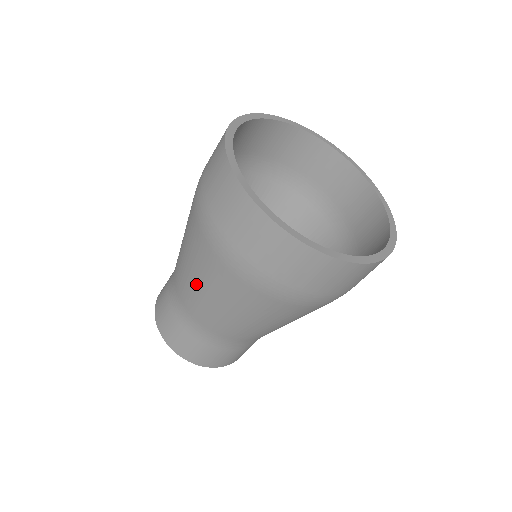
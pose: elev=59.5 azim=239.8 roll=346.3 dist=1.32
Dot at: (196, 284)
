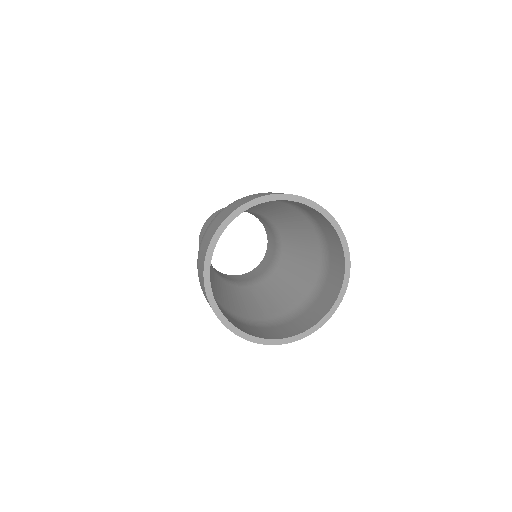
Dot at: occluded
